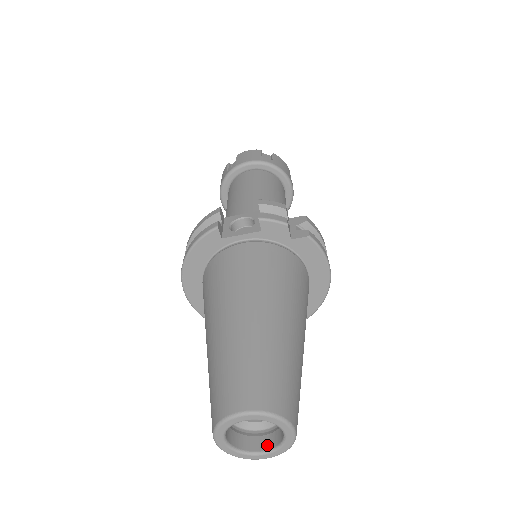
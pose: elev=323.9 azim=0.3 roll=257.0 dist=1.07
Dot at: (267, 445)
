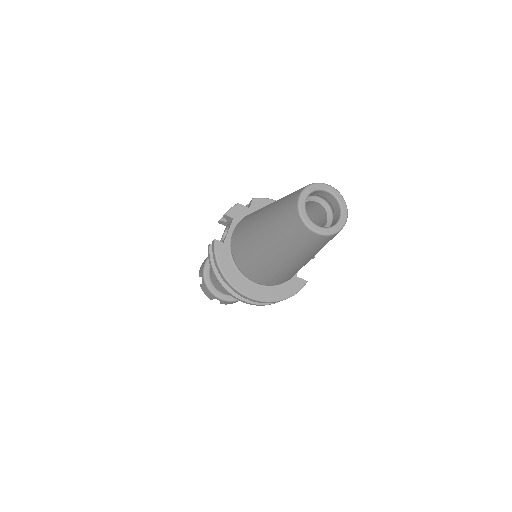
Dot at: (338, 214)
